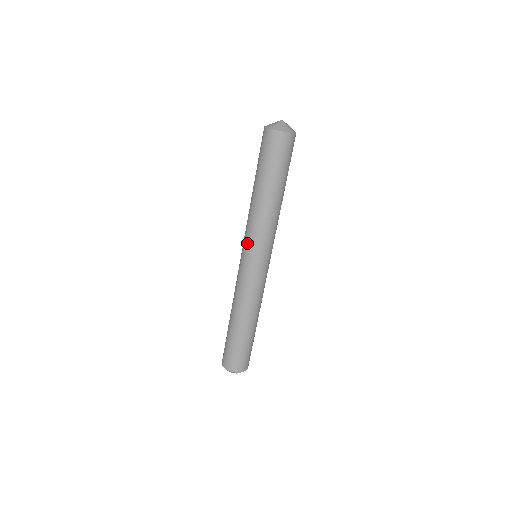
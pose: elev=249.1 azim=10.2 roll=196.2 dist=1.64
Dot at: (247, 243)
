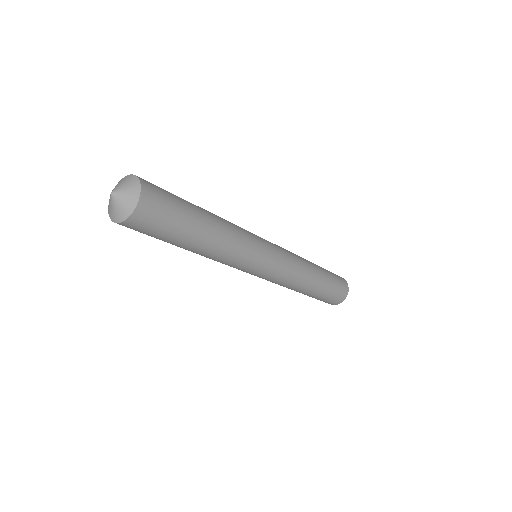
Dot at: occluded
